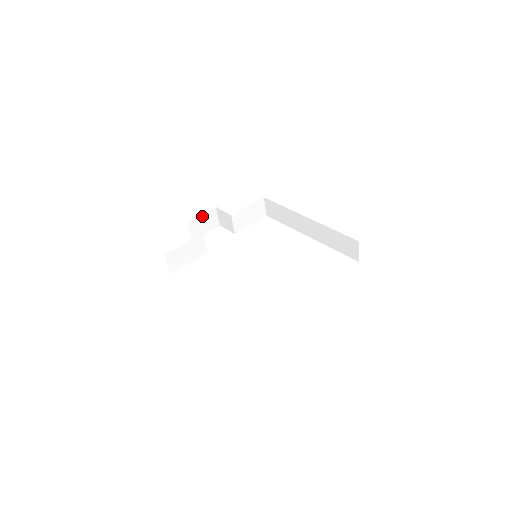
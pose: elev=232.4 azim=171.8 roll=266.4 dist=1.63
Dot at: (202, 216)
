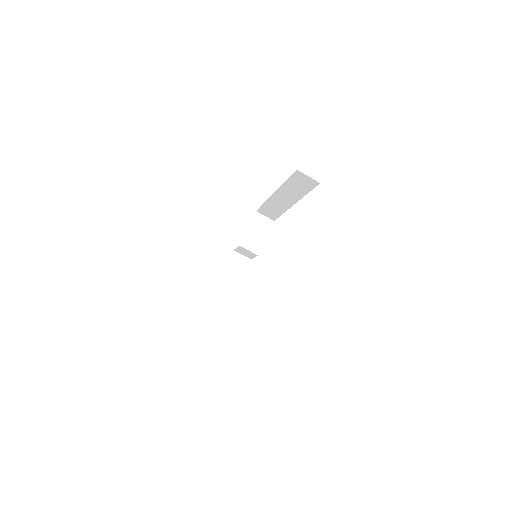
Dot at: (228, 265)
